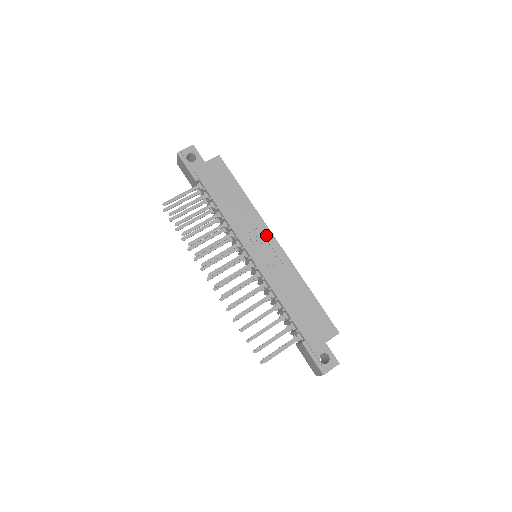
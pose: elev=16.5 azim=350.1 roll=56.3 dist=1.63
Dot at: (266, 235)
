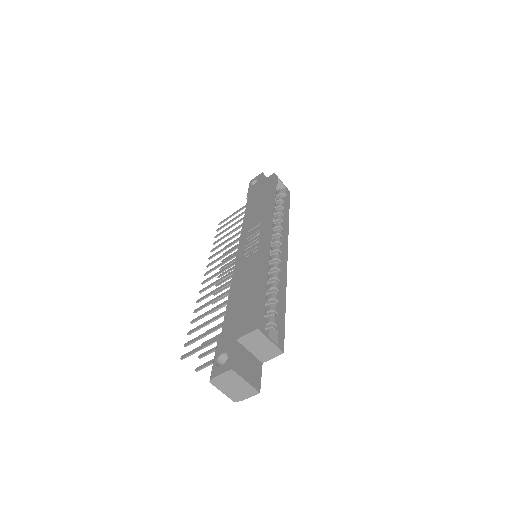
Dot at: (263, 228)
